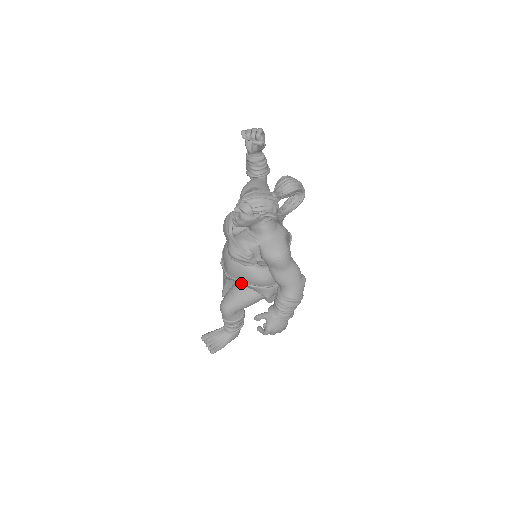
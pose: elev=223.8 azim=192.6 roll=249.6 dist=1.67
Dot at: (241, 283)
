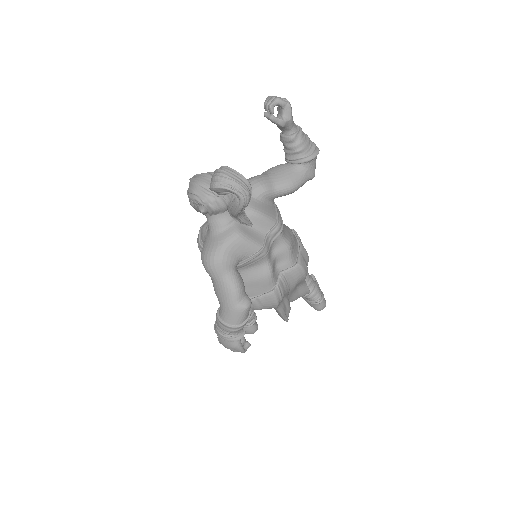
Dot at: occluded
